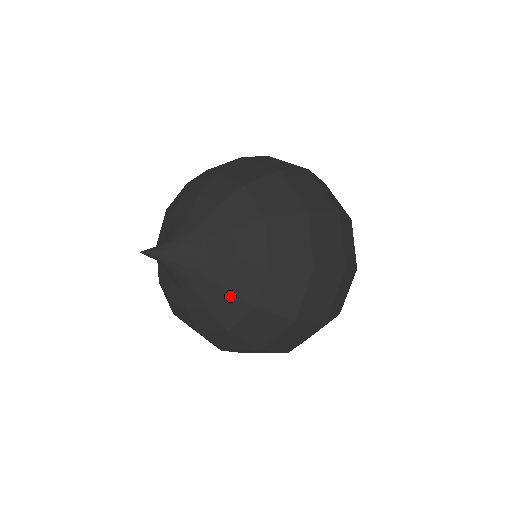
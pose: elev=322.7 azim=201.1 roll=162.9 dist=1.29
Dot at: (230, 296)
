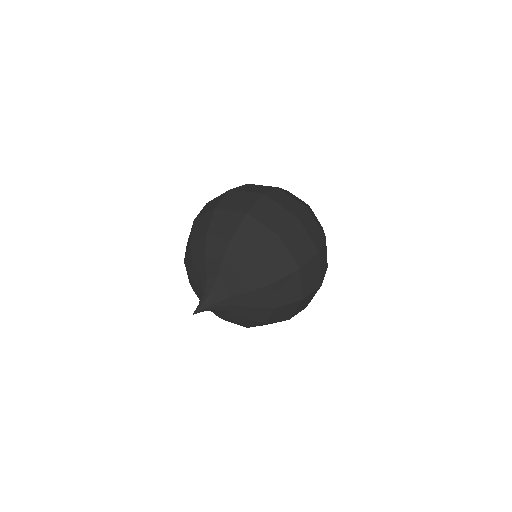
Dot at: (258, 309)
